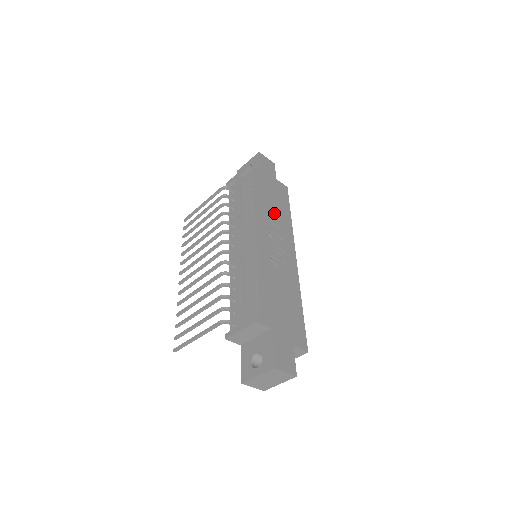
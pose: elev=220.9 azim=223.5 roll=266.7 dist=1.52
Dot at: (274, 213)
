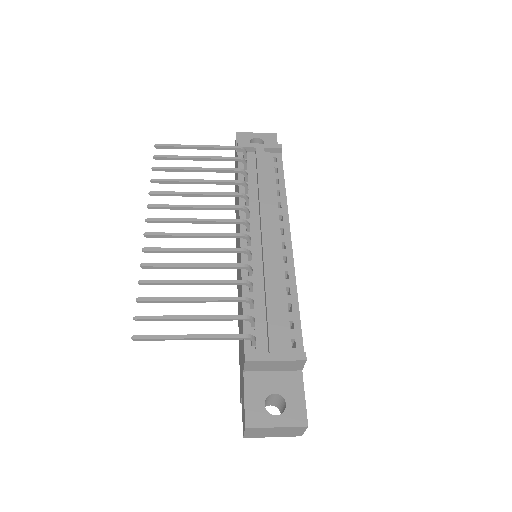
Dot at: occluded
